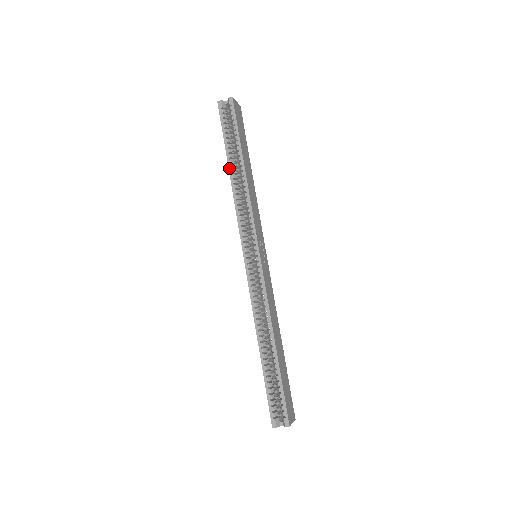
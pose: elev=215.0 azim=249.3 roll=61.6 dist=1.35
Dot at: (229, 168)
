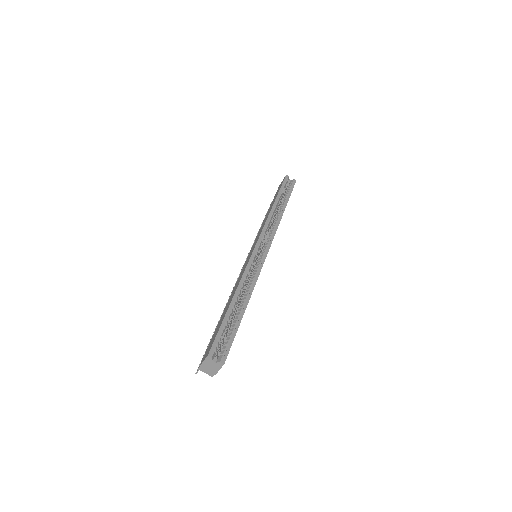
Dot at: (275, 202)
